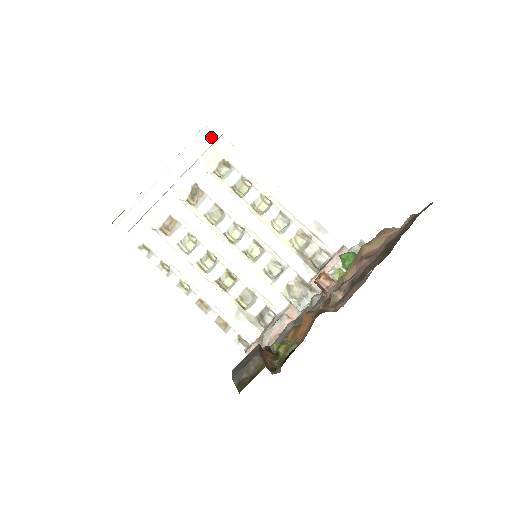
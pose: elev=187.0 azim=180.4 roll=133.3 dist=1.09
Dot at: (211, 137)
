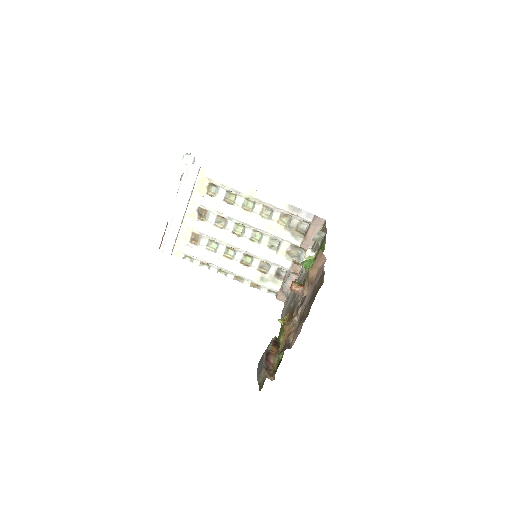
Dot at: (193, 171)
